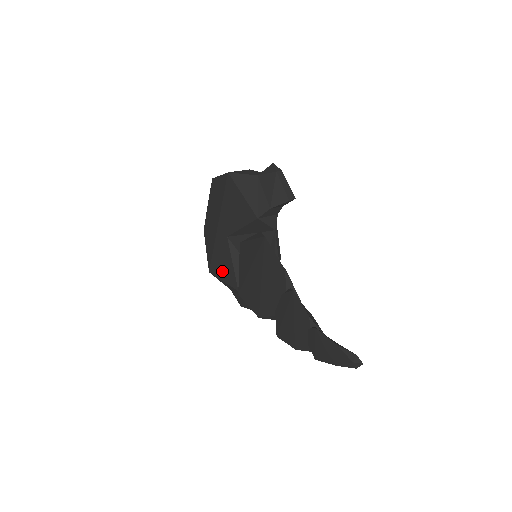
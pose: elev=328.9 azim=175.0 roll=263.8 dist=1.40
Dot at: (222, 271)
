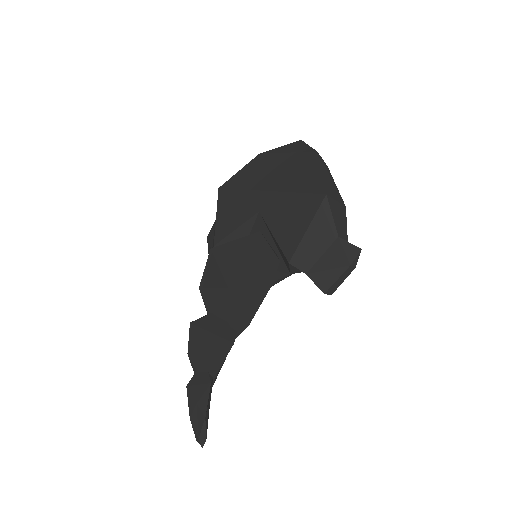
Dot at: (225, 212)
